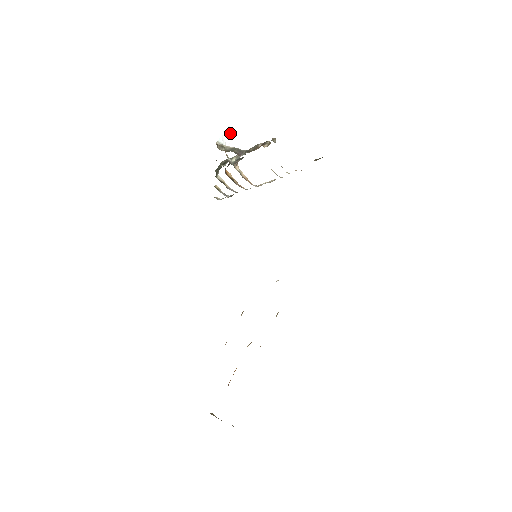
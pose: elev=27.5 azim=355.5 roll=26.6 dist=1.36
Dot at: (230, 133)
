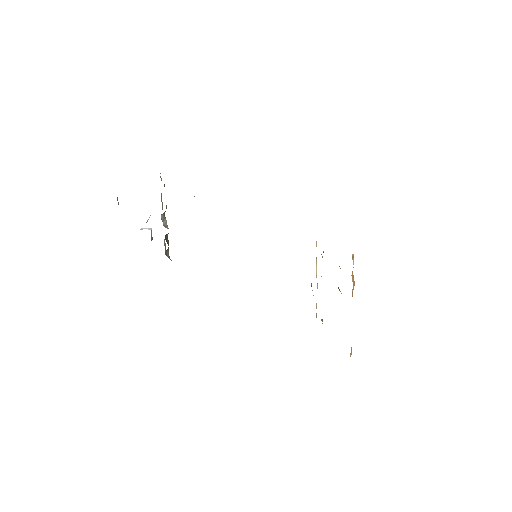
Dot at: (146, 228)
